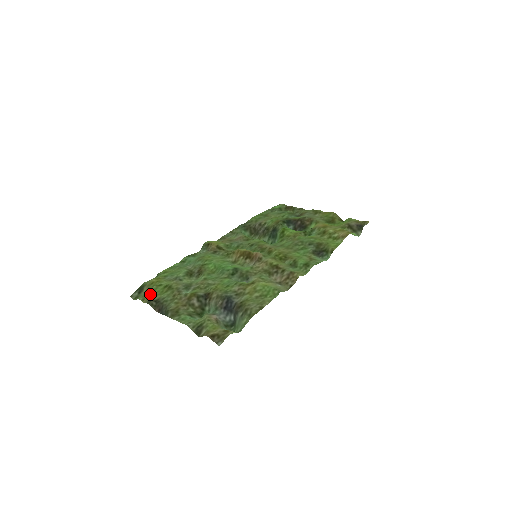
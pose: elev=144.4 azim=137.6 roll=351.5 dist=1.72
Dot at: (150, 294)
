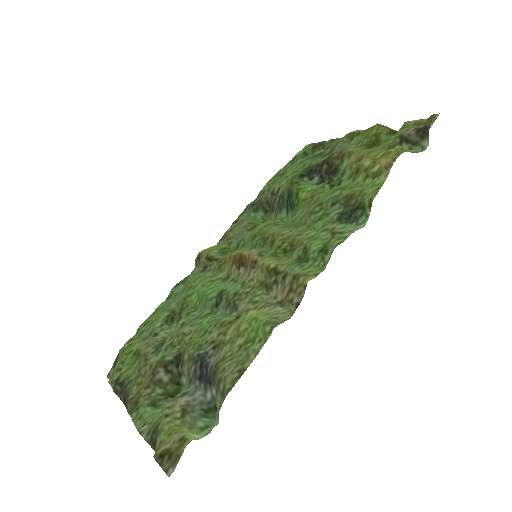
Dot at: (118, 371)
